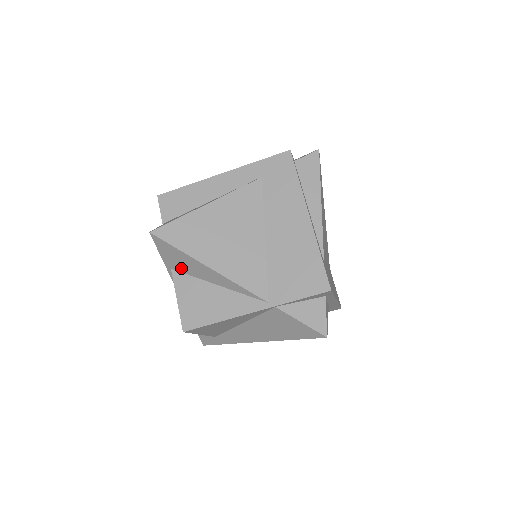
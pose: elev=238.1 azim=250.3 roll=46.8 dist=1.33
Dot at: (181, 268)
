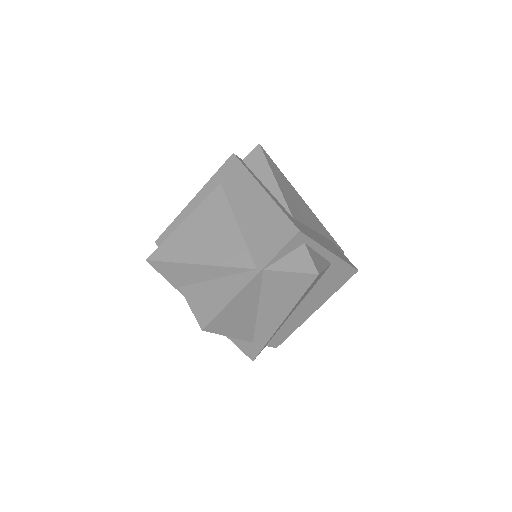
Dot at: (184, 281)
